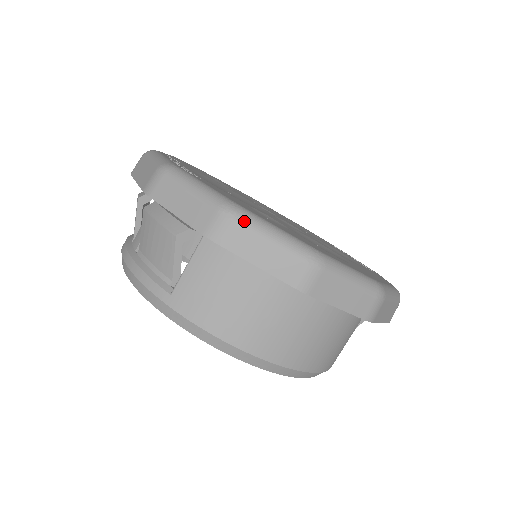
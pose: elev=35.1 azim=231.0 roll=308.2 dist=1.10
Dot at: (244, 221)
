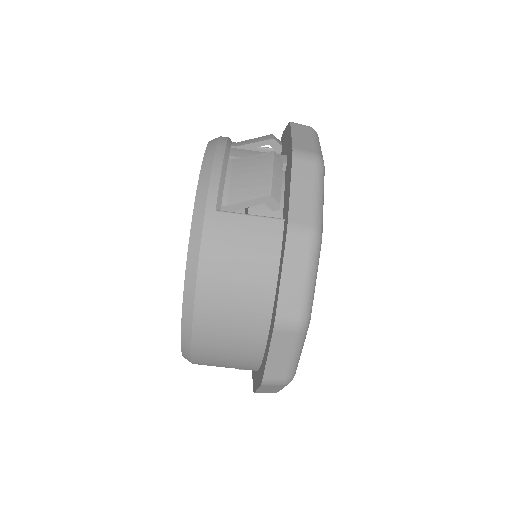
Dot at: (313, 253)
